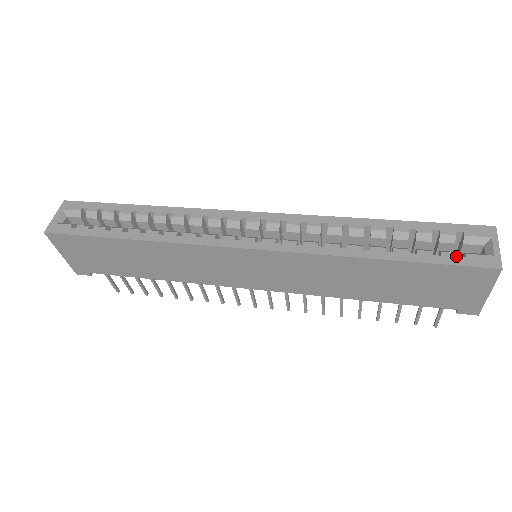
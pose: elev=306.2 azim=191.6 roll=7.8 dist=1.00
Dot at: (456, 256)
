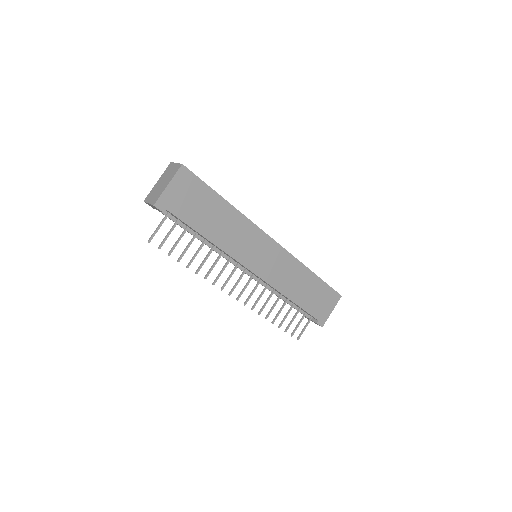
Dot at: occluded
